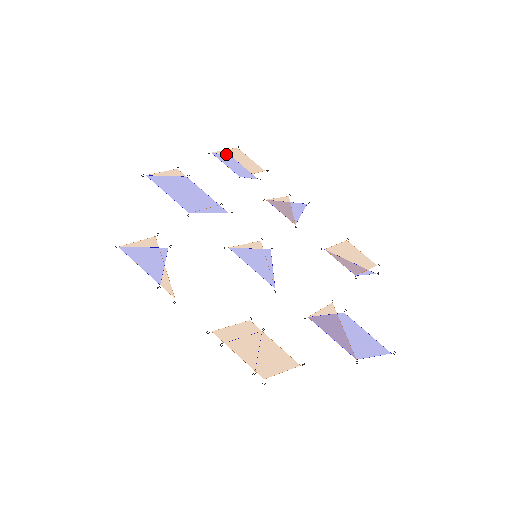
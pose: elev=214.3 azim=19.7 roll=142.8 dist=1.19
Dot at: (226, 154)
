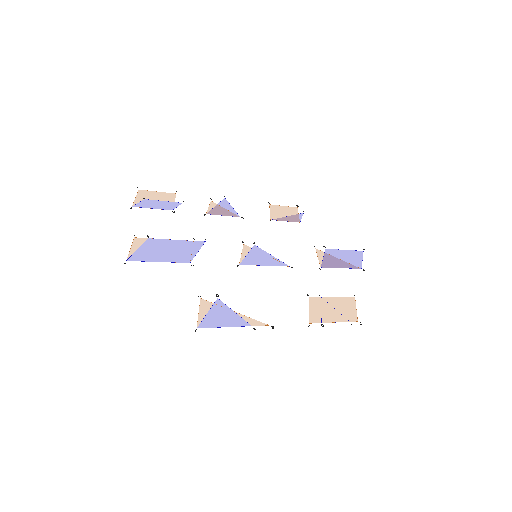
Dot at: (141, 200)
